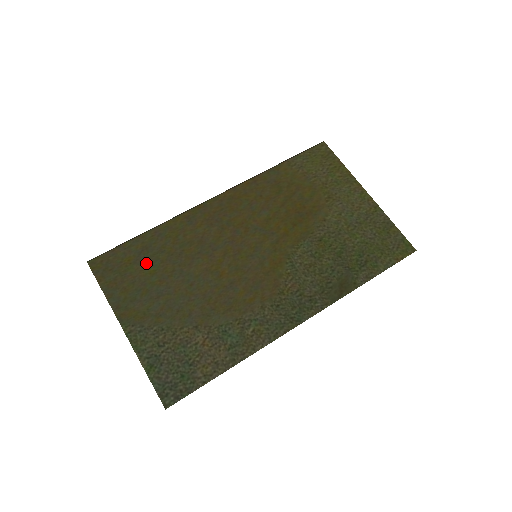
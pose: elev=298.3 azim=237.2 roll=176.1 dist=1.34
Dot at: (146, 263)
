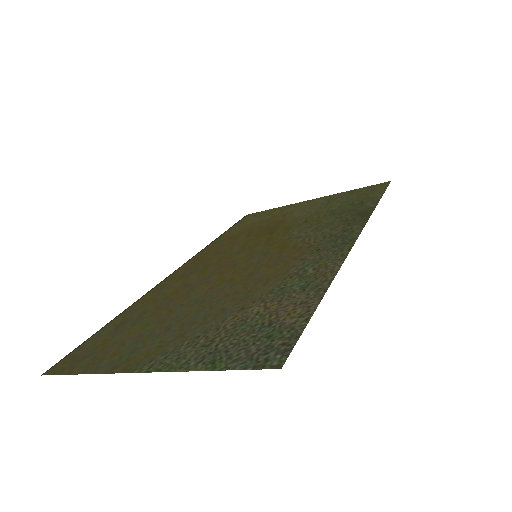
Dot at: (130, 328)
